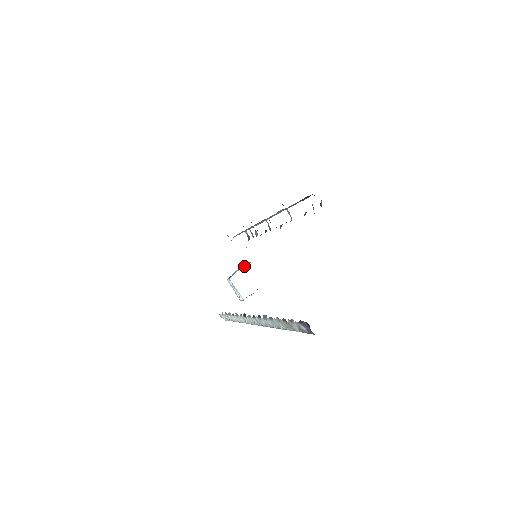
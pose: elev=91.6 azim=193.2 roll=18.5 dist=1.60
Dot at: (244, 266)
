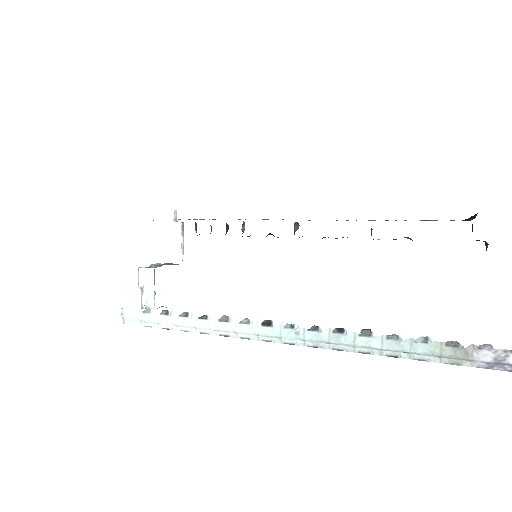
Dot at: (169, 264)
